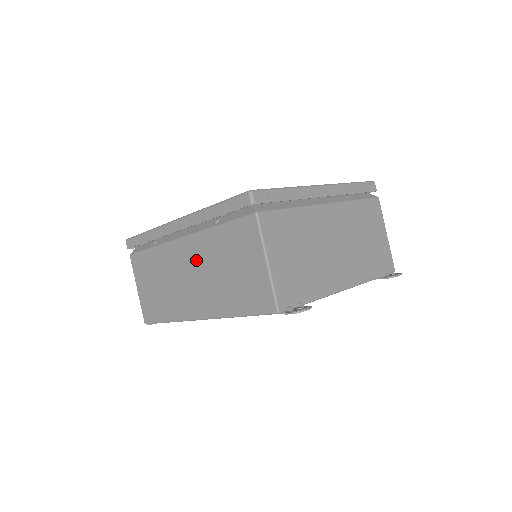
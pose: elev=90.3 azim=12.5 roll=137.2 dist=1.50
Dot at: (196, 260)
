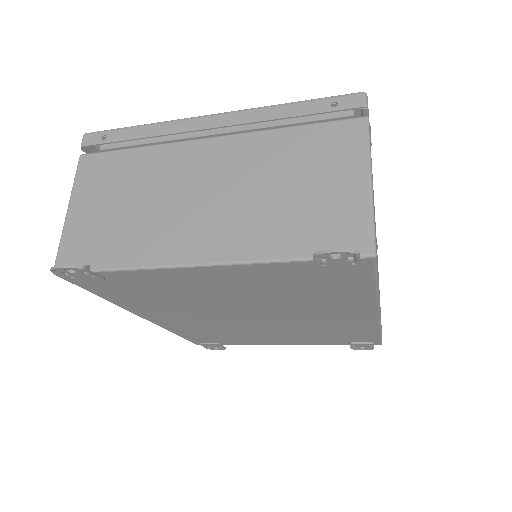
Dot at: occluded
